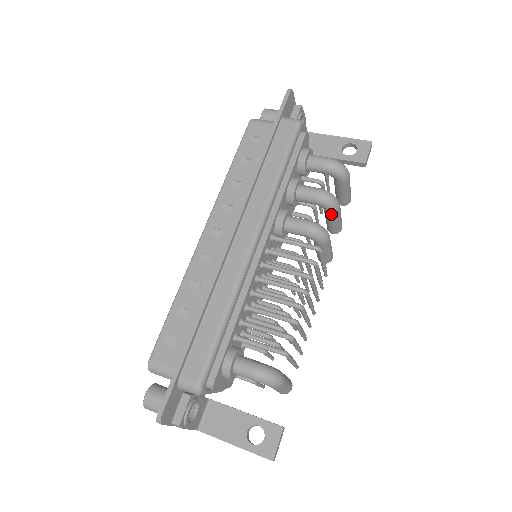
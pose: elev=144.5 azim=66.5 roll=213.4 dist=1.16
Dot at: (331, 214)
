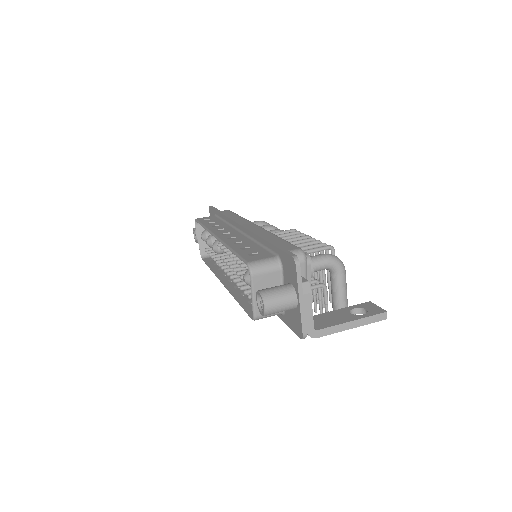
Dot at: occluded
